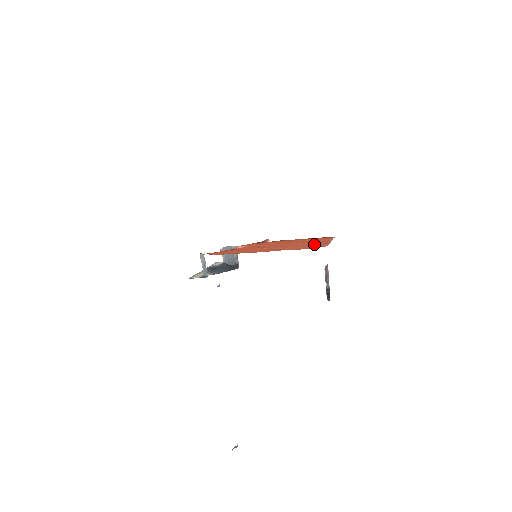
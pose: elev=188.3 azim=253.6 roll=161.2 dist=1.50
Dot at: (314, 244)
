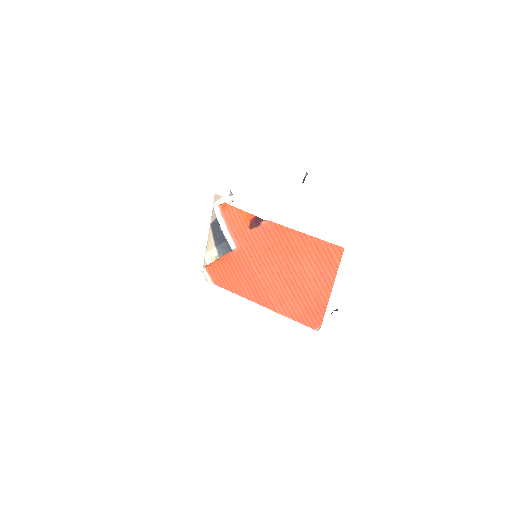
Dot at: (311, 298)
